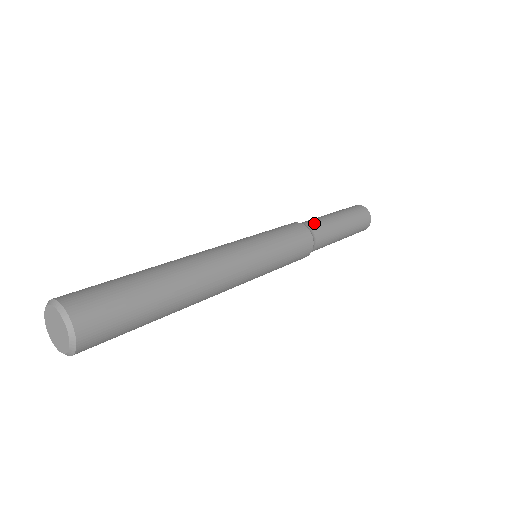
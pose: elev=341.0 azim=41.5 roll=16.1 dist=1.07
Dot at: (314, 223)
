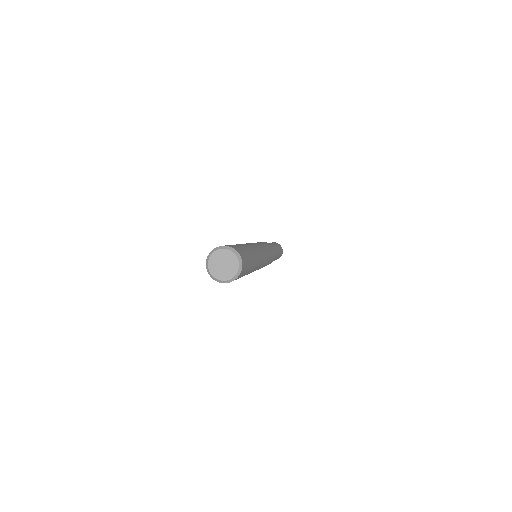
Dot at: occluded
